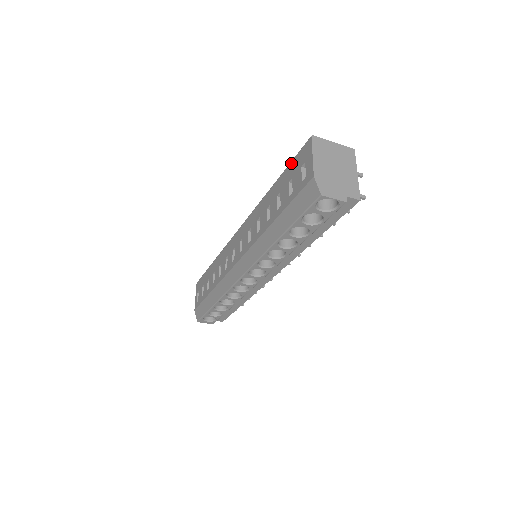
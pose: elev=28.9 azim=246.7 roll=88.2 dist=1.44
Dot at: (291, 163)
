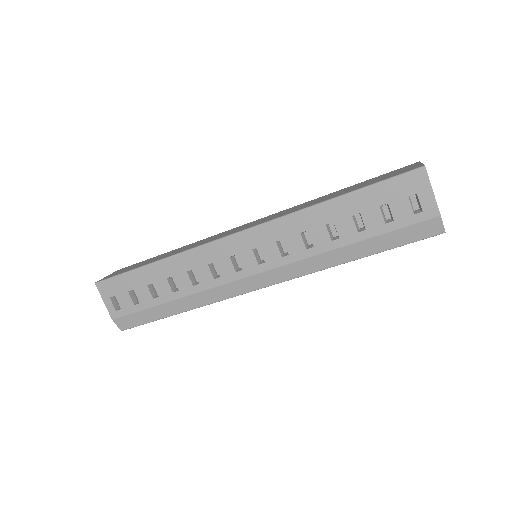
Dot at: (381, 185)
